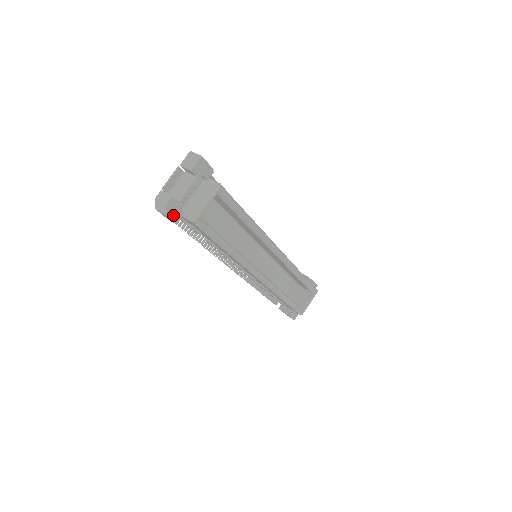
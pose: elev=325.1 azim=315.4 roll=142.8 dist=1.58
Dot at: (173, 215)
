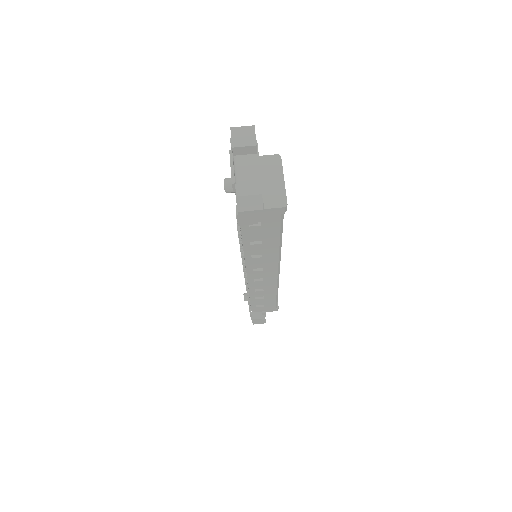
Dot at: occluded
